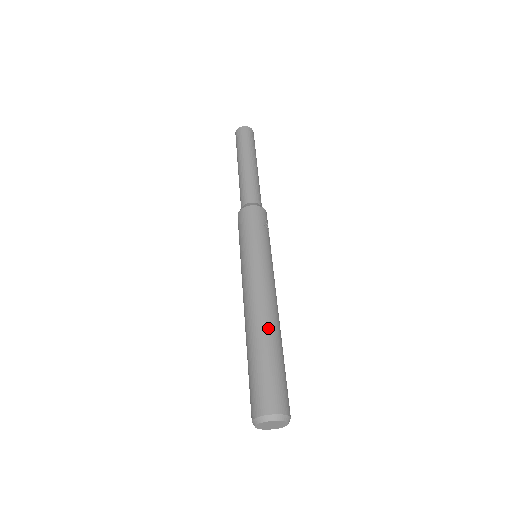
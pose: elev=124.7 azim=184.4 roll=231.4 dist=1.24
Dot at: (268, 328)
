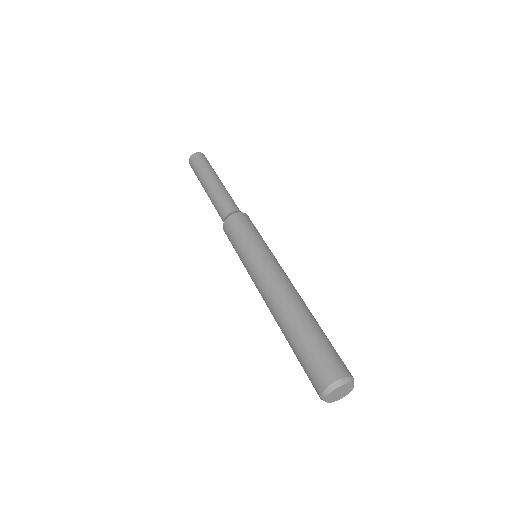
Dot at: (303, 308)
